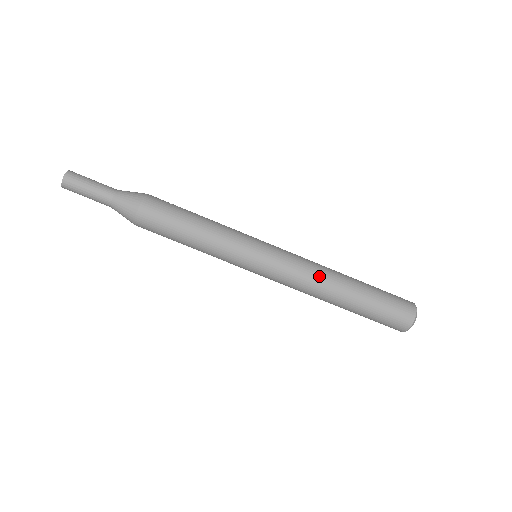
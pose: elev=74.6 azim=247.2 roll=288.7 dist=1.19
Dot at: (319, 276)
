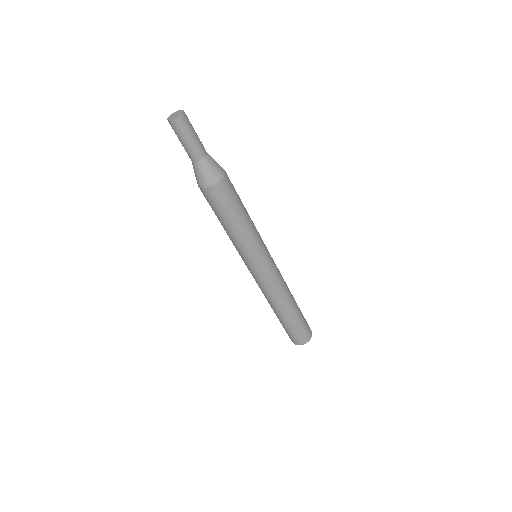
Dot at: (285, 290)
